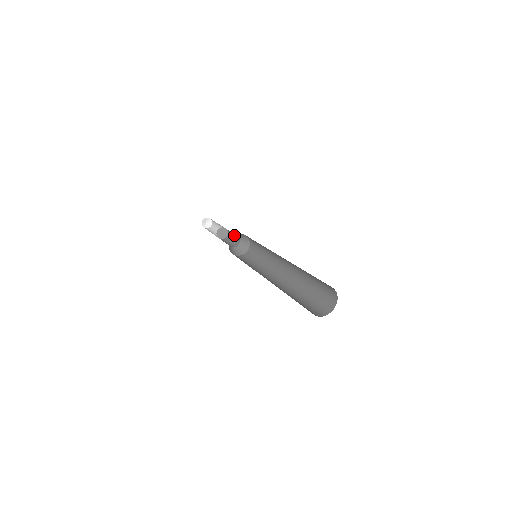
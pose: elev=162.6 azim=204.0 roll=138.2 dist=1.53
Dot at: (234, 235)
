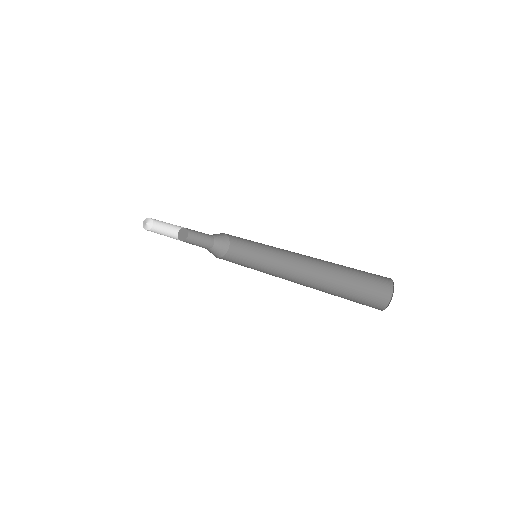
Dot at: (201, 233)
